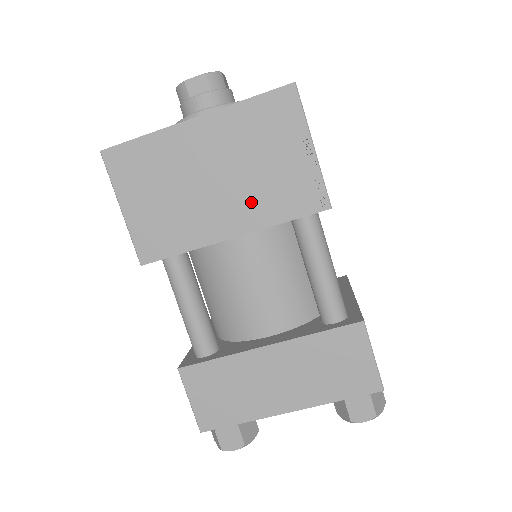
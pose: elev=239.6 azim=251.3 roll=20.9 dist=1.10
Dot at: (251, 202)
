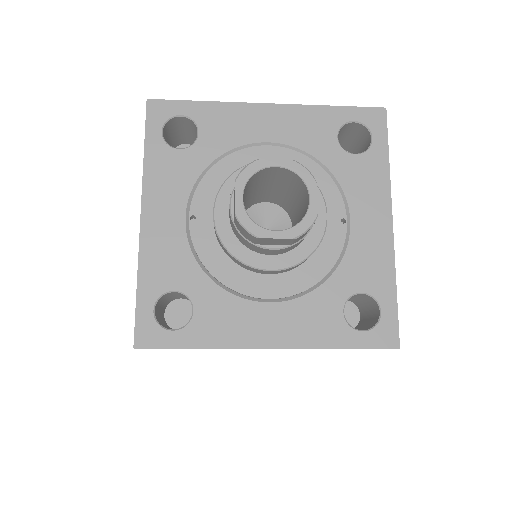
Dot at: occluded
